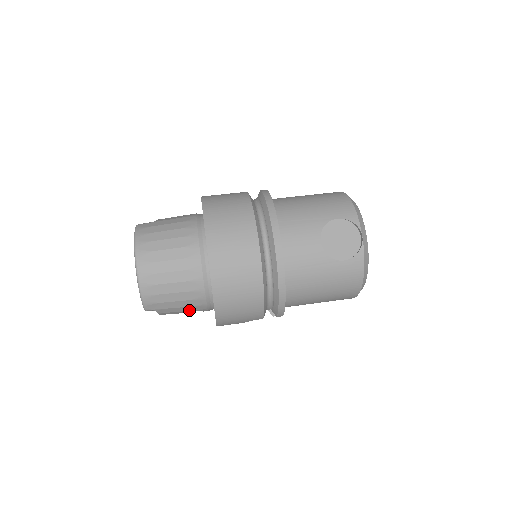
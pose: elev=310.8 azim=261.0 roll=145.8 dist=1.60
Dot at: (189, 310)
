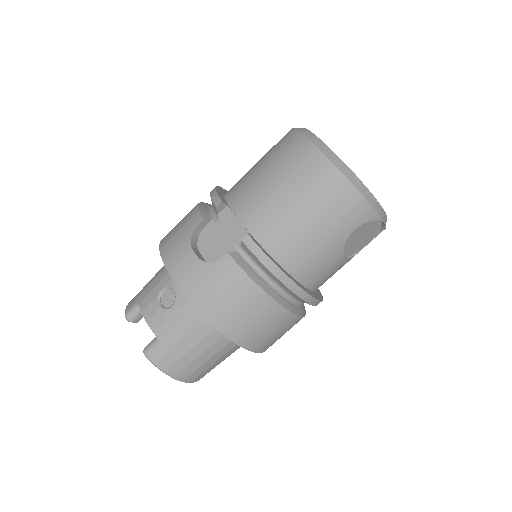
Dot at: occluded
